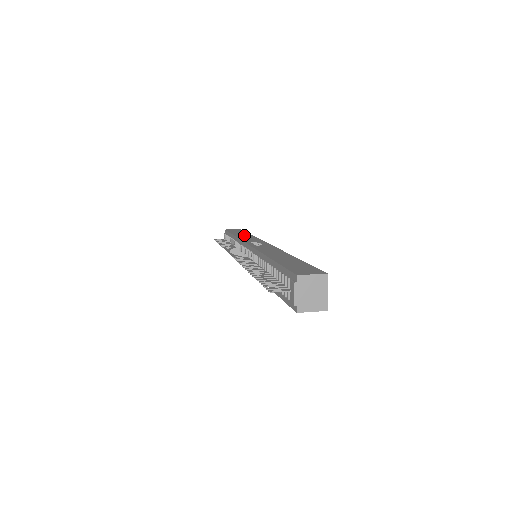
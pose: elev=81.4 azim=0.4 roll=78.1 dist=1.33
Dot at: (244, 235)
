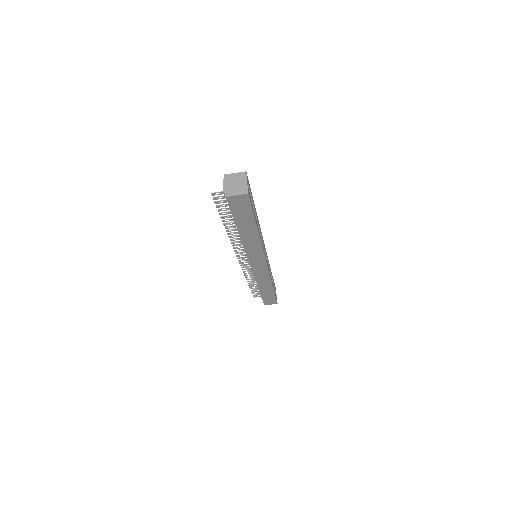
Dot at: occluded
